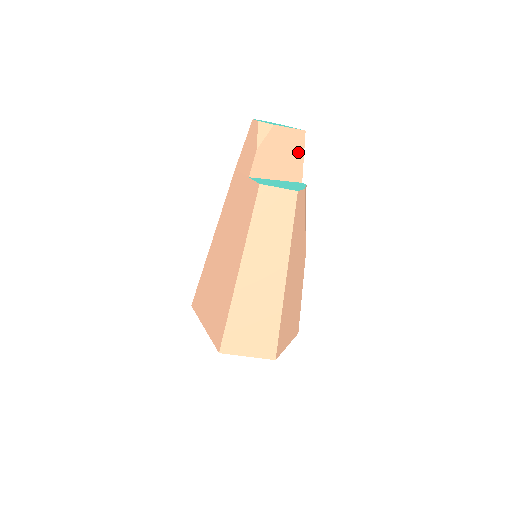
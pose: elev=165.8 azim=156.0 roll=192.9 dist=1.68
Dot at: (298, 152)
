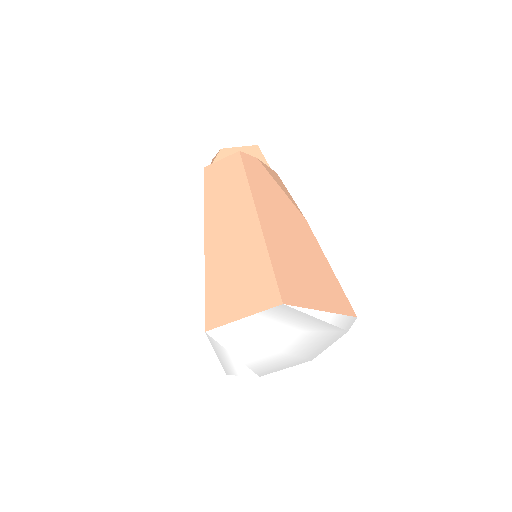
Dot at: occluded
